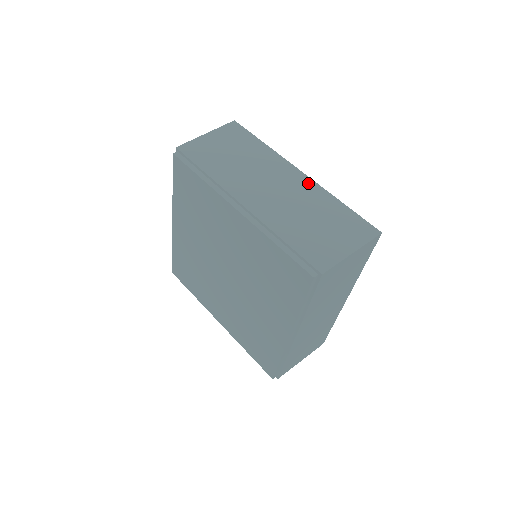
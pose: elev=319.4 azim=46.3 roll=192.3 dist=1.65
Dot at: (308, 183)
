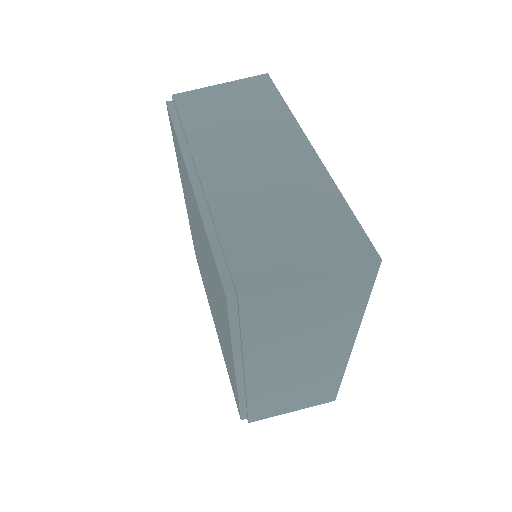
Dot at: (311, 164)
